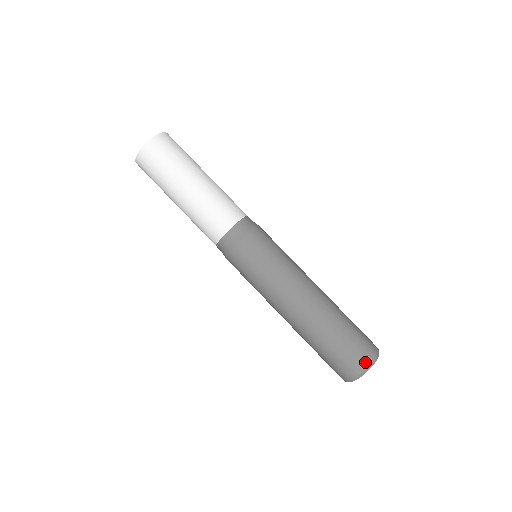
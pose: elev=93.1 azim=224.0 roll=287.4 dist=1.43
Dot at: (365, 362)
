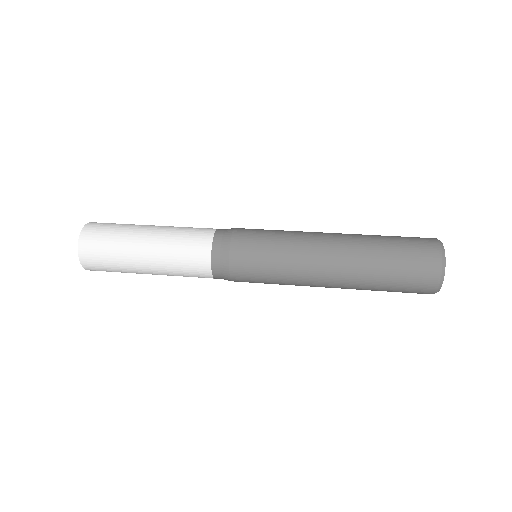
Dot at: (431, 238)
